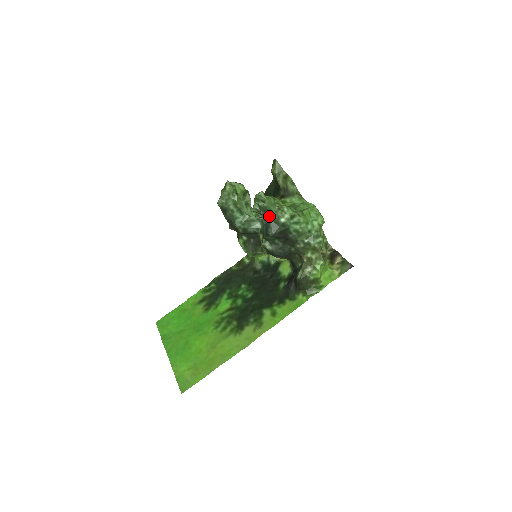
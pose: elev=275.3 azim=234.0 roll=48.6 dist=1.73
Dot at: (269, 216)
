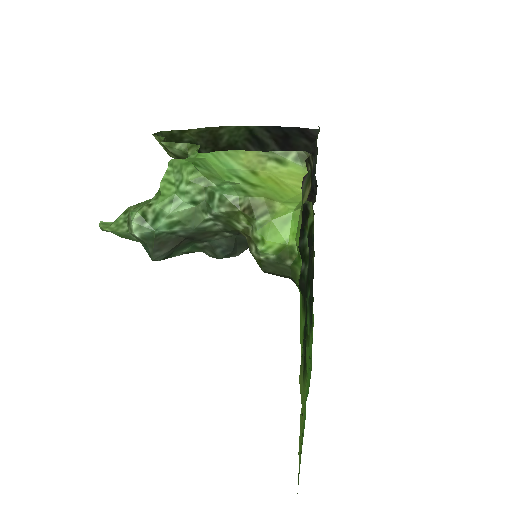
Dot at: occluded
